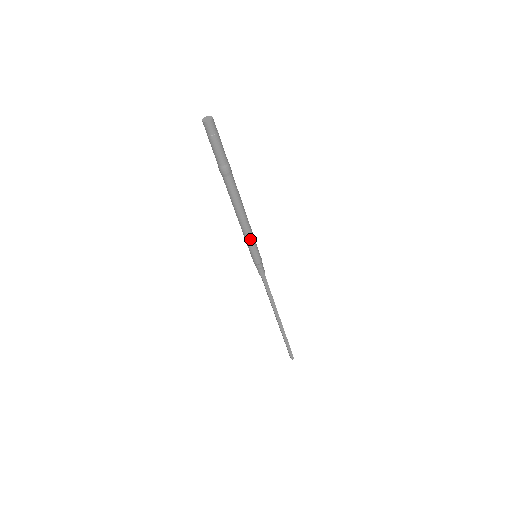
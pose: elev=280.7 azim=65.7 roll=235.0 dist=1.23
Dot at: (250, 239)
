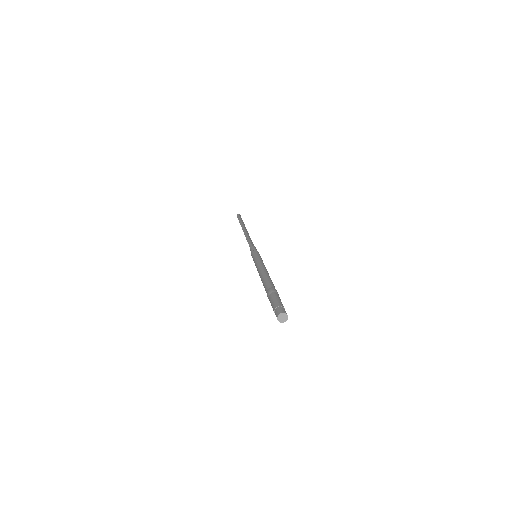
Dot at: occluded
